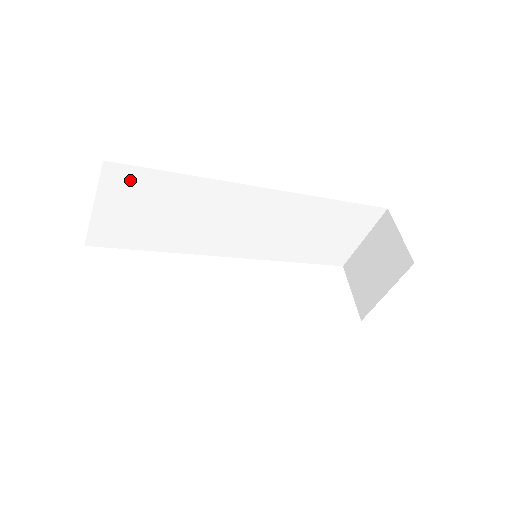
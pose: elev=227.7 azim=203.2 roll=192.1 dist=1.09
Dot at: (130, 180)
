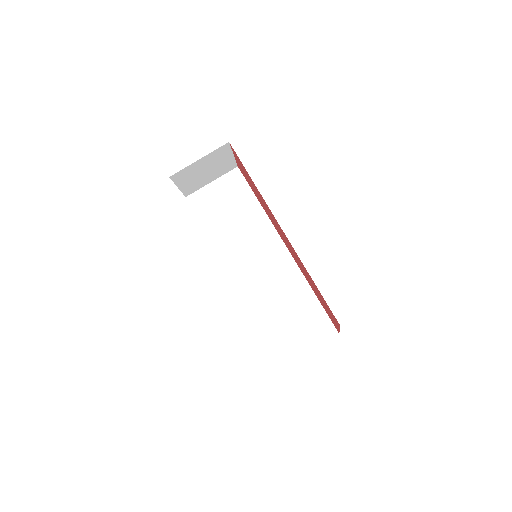
Dot at: (237, 184)
